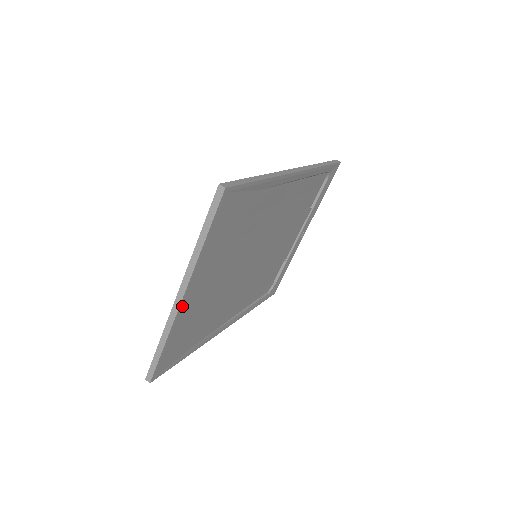
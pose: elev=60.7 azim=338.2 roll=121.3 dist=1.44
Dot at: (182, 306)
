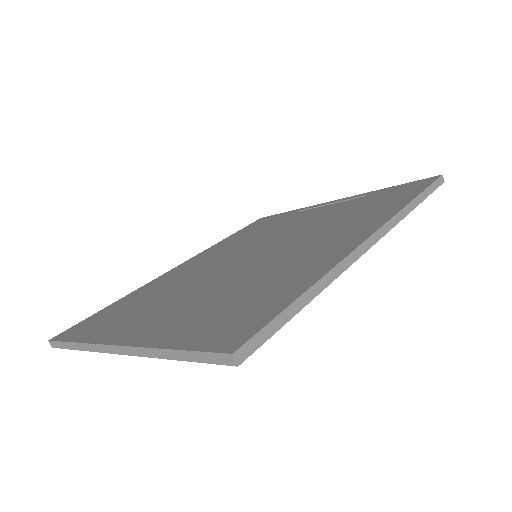
Dot at: occluded
